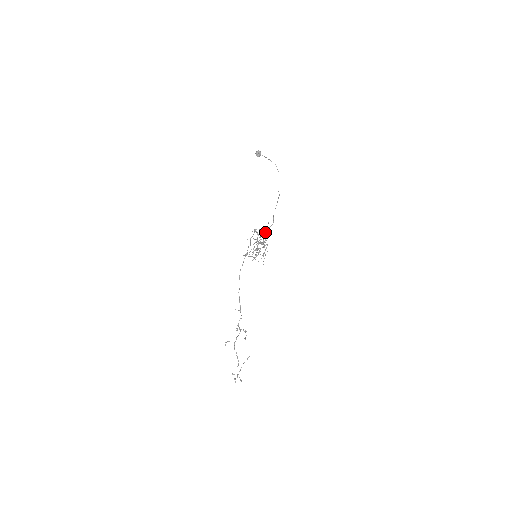
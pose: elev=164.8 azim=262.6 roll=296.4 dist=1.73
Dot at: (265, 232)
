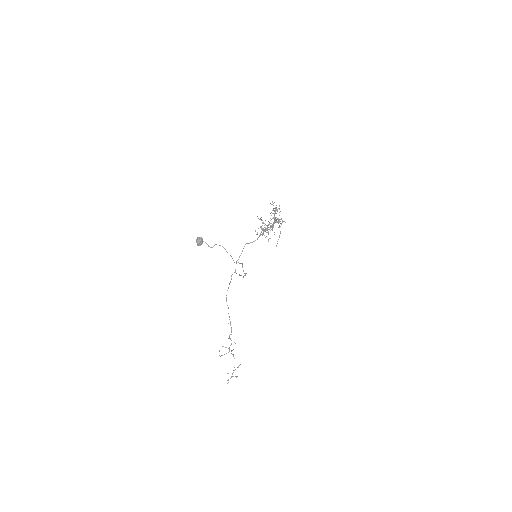
Dot at: (267, 227)
